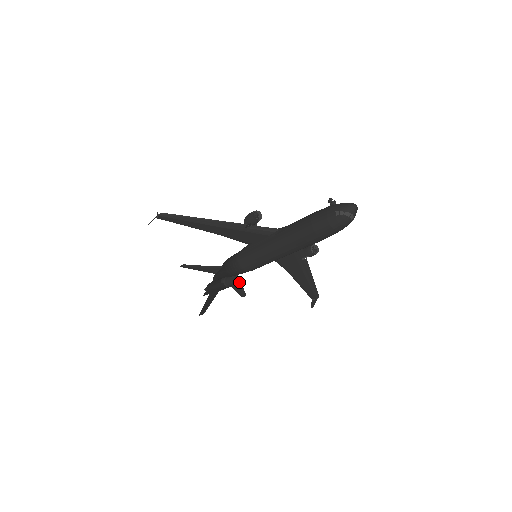
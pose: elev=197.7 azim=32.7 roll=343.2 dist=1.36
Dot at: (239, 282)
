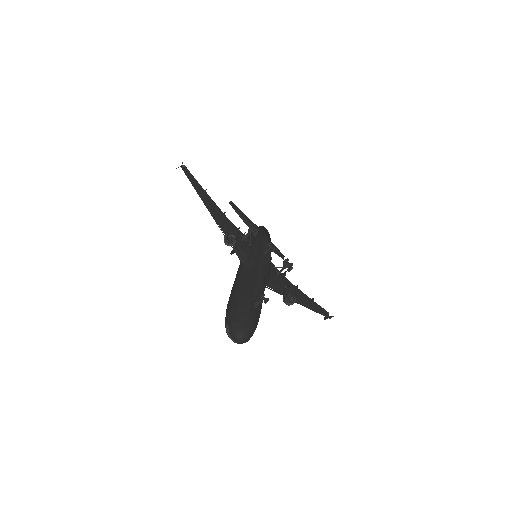
Dot at: occluded
